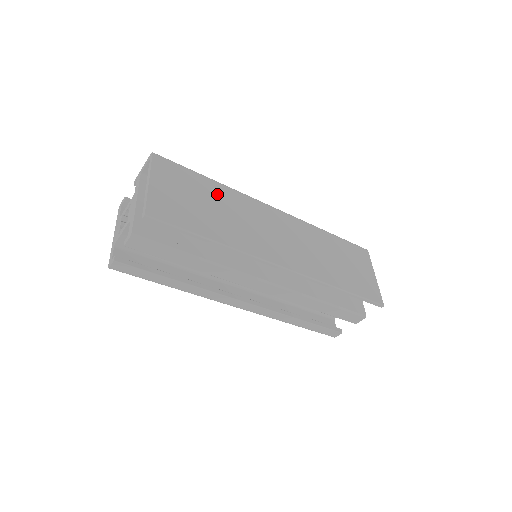
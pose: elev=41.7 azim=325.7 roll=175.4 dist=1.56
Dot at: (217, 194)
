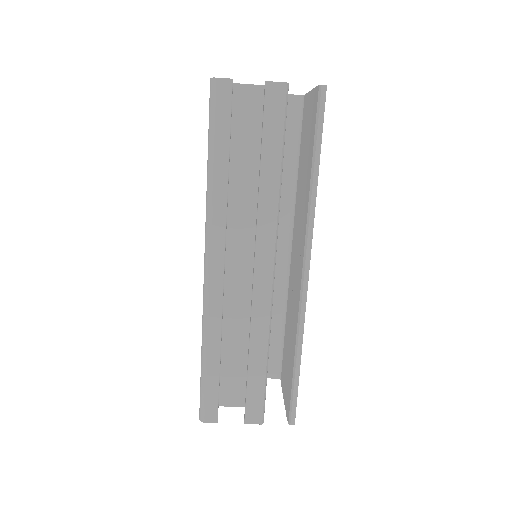
Dot at: occluded
